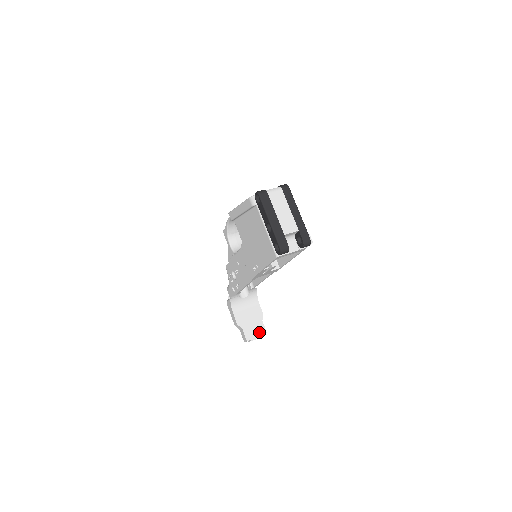
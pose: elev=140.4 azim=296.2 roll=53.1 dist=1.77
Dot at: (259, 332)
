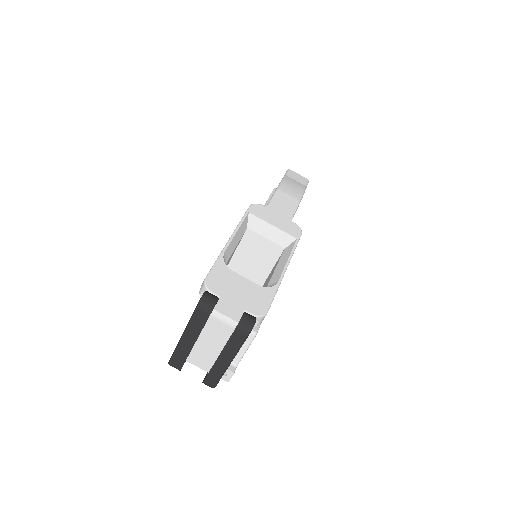
Dot at: occluded
